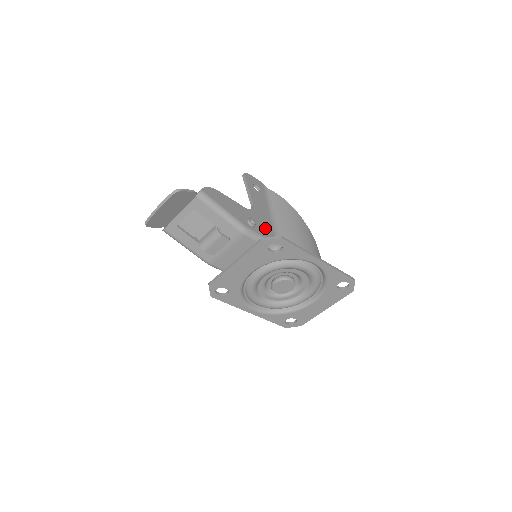
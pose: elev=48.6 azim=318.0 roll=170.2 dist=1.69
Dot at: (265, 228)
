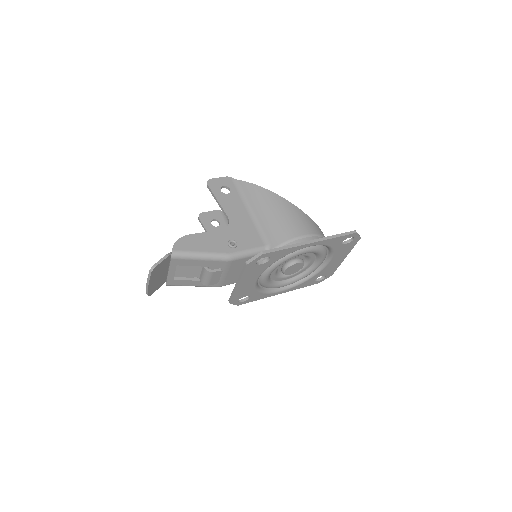
Dot at: (248, 236)
